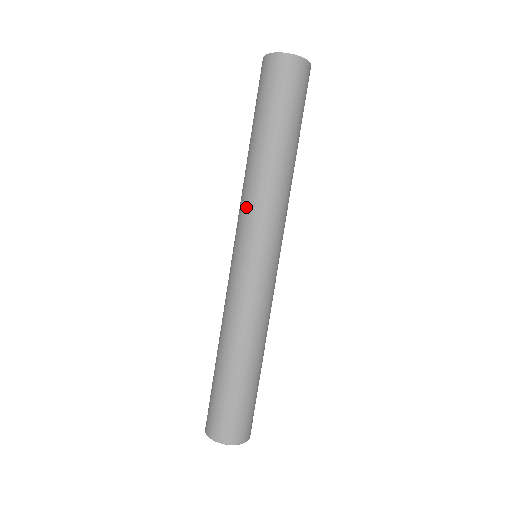
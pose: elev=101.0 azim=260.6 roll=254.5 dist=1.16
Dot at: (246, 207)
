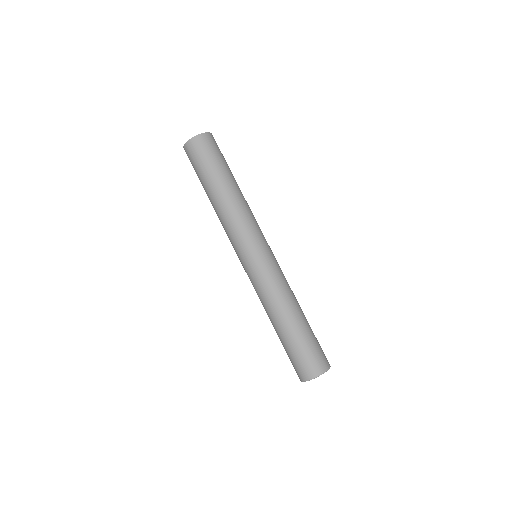
Dot at: (231, 231)
